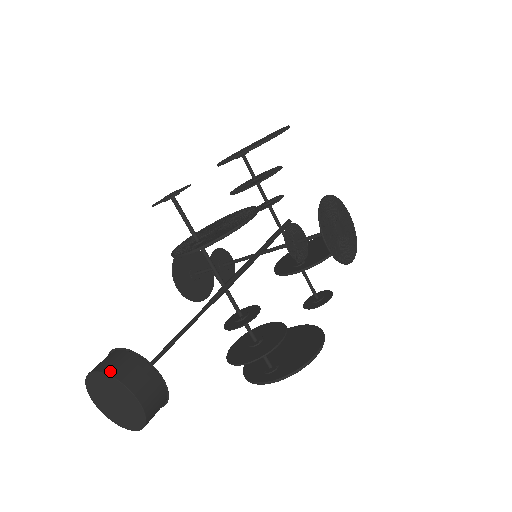
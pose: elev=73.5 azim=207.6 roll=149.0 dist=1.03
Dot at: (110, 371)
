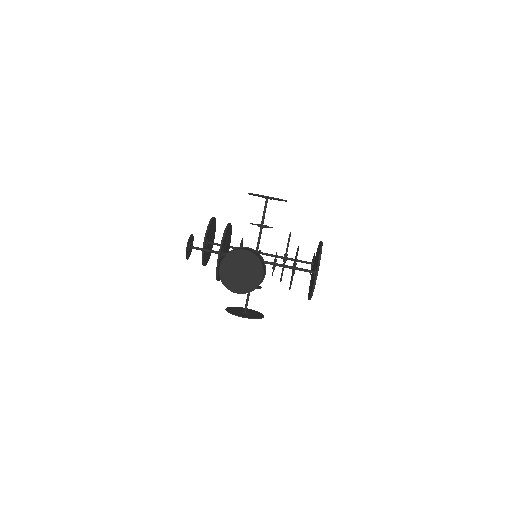
Dot at: (224, 257)
